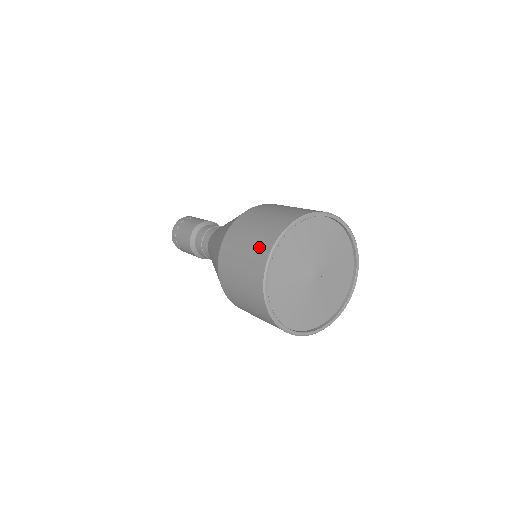
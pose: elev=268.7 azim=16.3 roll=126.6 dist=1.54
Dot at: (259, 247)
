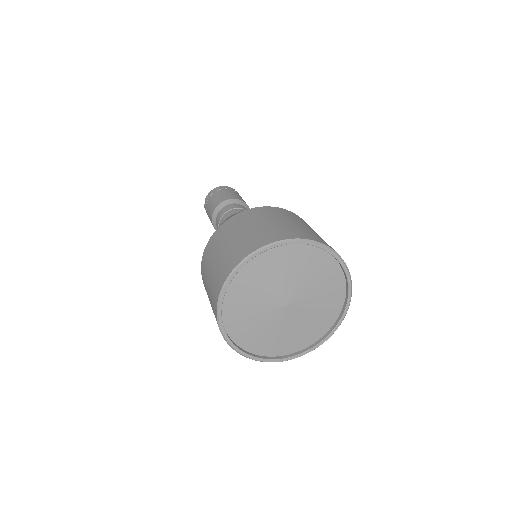
Dot at: (259, 237)
